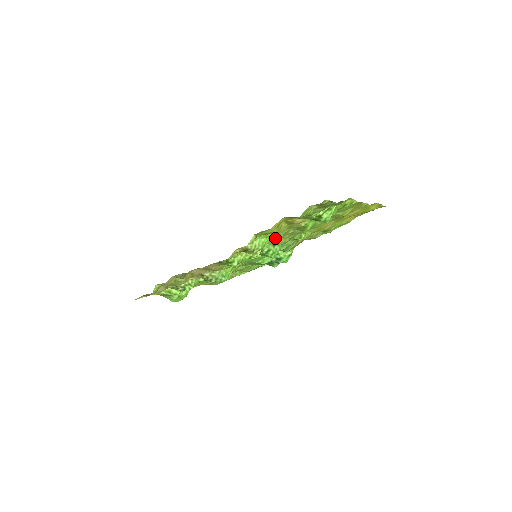
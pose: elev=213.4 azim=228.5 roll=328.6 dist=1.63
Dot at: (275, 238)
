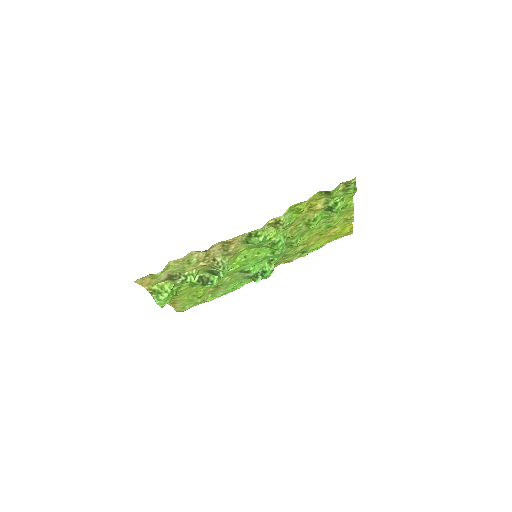
Dot at: (289, 228)
